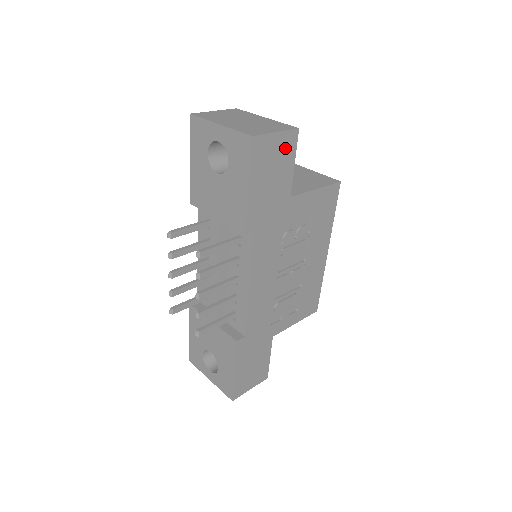
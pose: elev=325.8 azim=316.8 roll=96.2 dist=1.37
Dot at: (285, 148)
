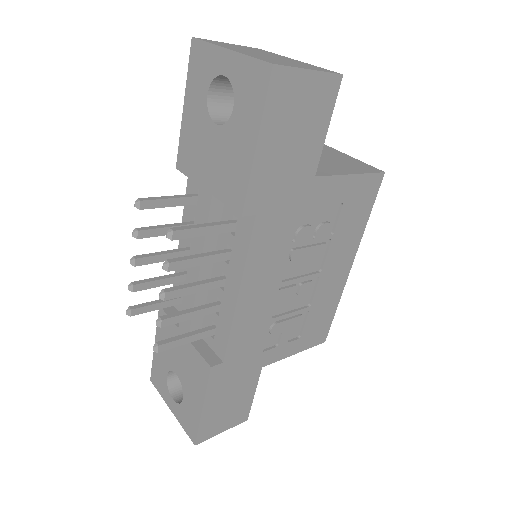
Dot at: (319, 99)
